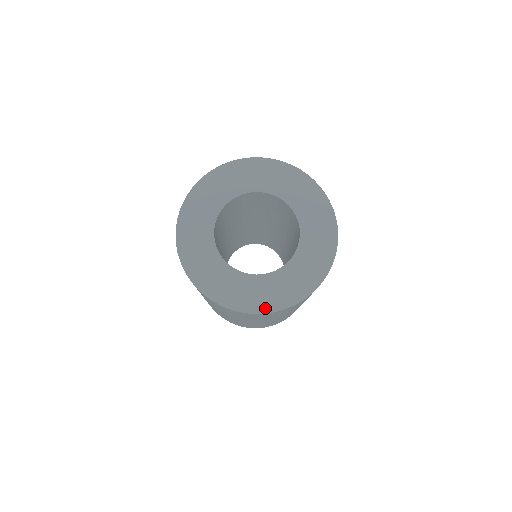
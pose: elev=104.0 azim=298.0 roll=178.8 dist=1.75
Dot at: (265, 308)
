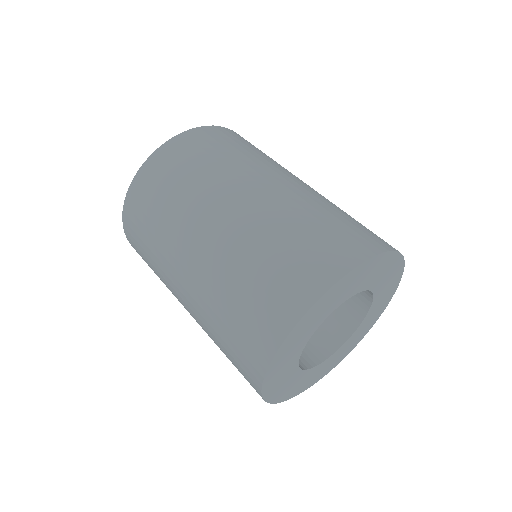
Dot at: (375, 321)
